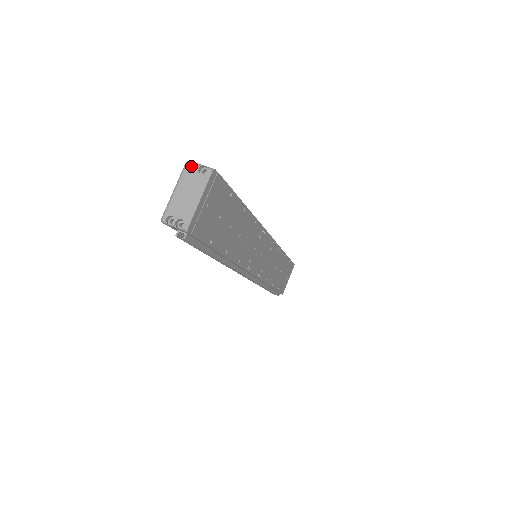
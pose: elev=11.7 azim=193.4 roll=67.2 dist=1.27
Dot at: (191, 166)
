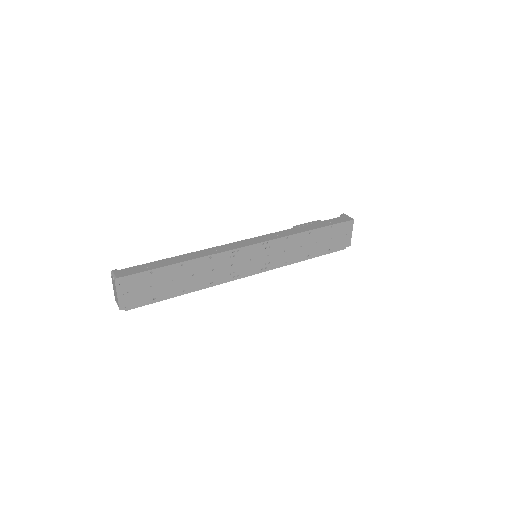
Dot at: (114, 273)
